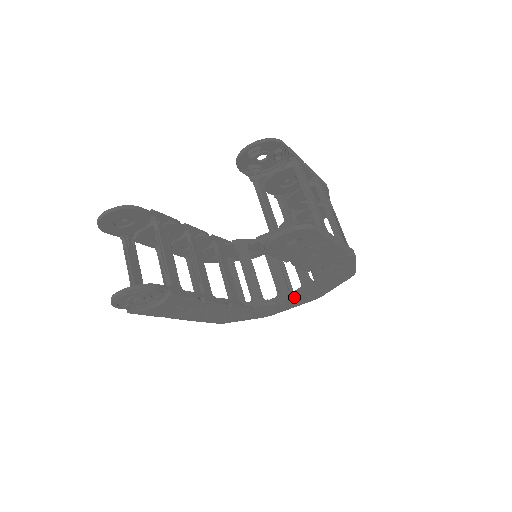
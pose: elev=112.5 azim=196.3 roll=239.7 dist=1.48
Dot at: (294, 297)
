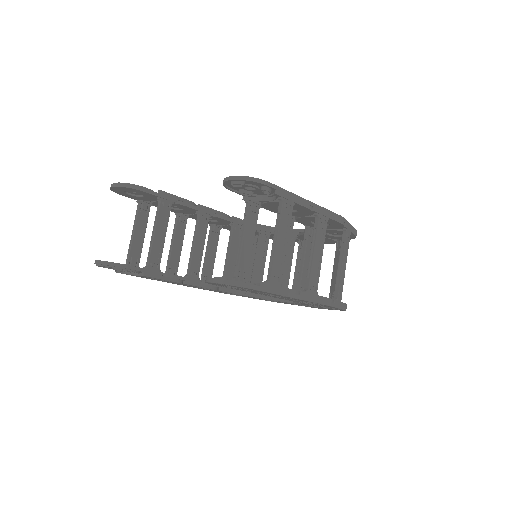
Dot at: (287, 302)
